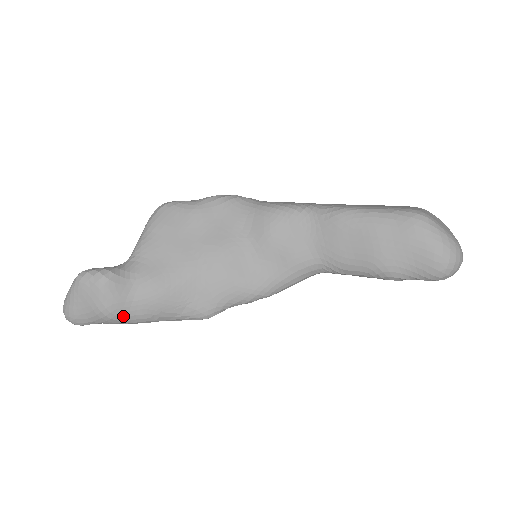
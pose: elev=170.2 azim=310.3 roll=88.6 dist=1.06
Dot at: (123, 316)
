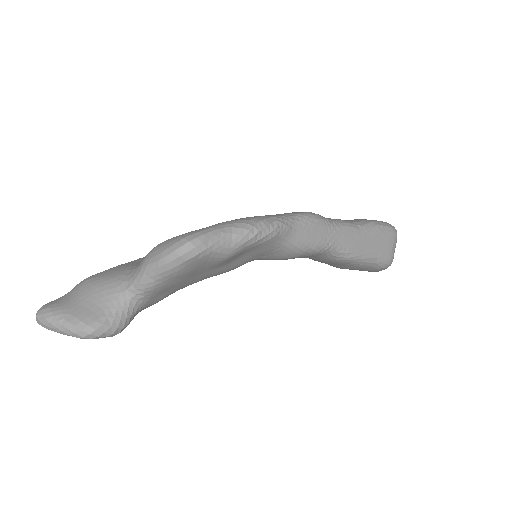
Dot at: occluded
